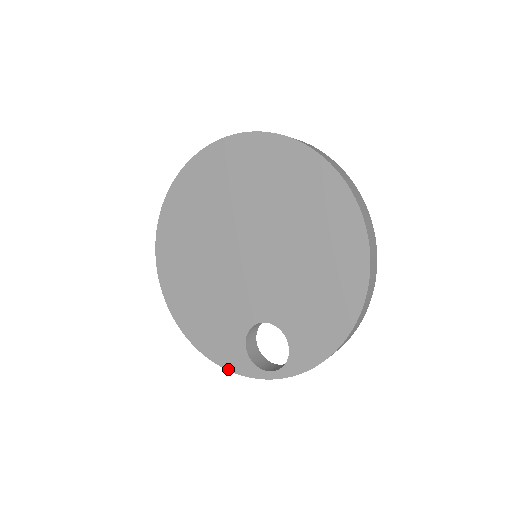
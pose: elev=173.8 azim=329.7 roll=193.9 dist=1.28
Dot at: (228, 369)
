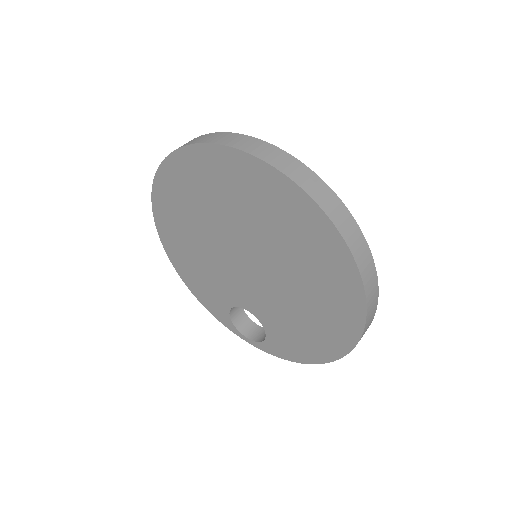
Dot at: occluded
